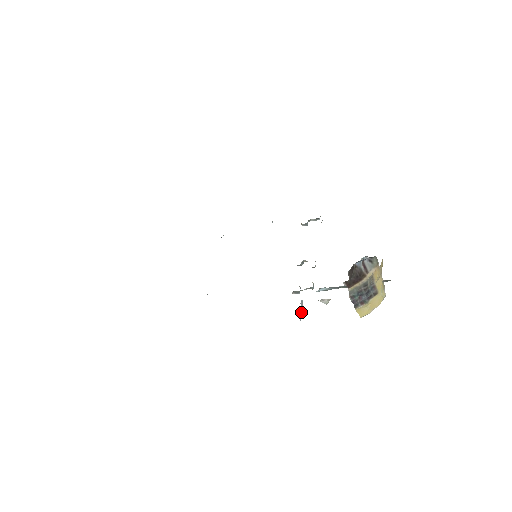
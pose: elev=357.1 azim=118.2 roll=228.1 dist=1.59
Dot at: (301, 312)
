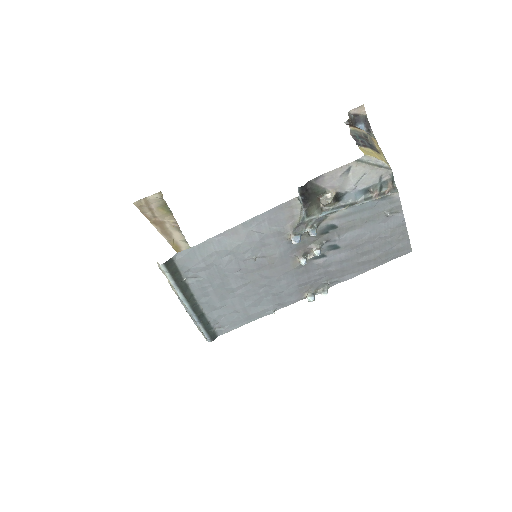
Dot at: (301, 200)
